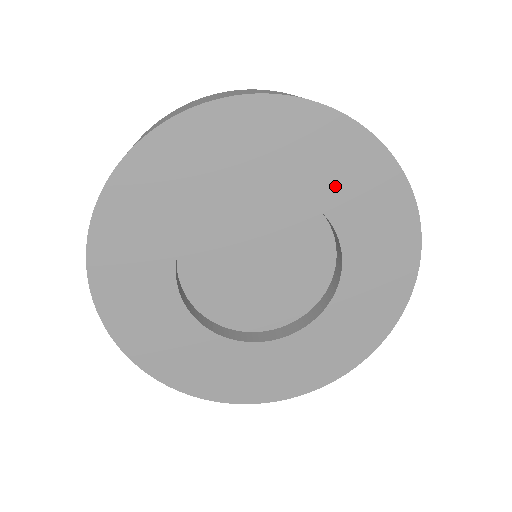
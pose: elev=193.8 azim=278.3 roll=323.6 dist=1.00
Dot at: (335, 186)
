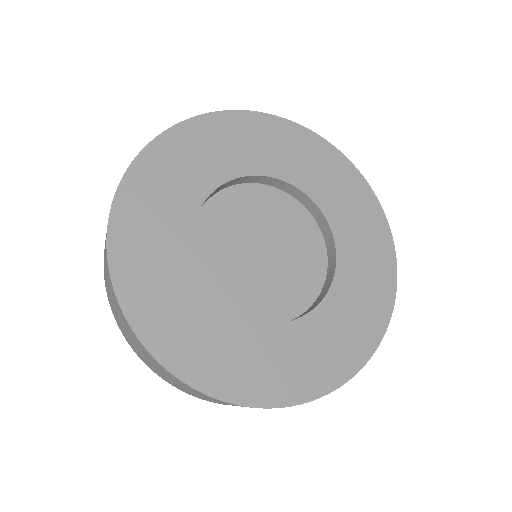
Dot at: (323, 185)
